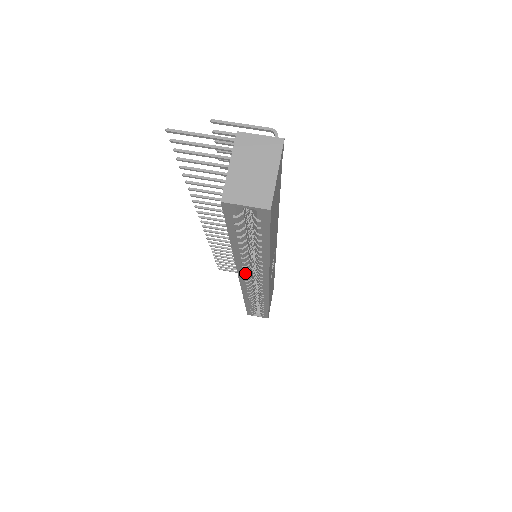
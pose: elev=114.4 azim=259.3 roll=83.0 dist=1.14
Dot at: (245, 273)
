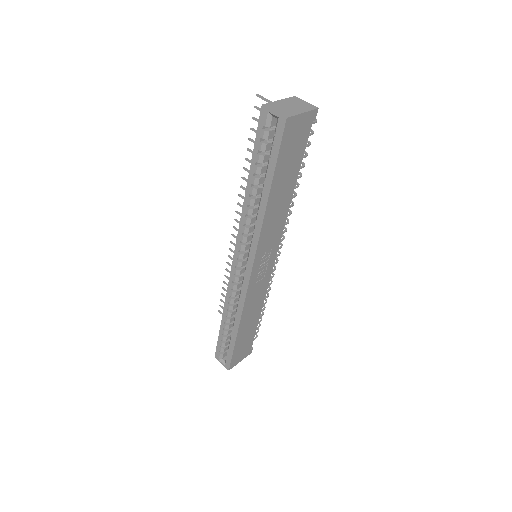
Dot at: (242, 240)
